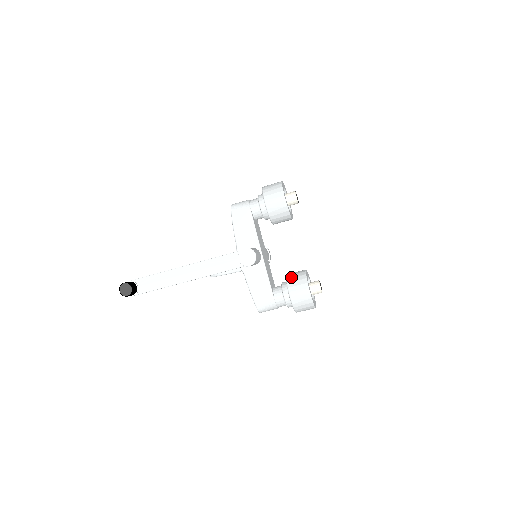
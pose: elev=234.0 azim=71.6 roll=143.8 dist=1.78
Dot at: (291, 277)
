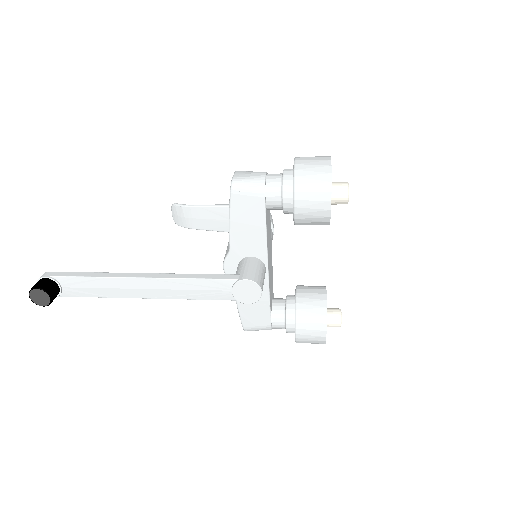
Dot at: (303, 305)
